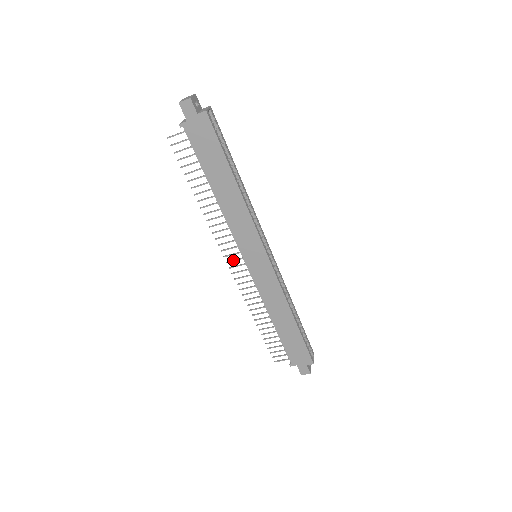
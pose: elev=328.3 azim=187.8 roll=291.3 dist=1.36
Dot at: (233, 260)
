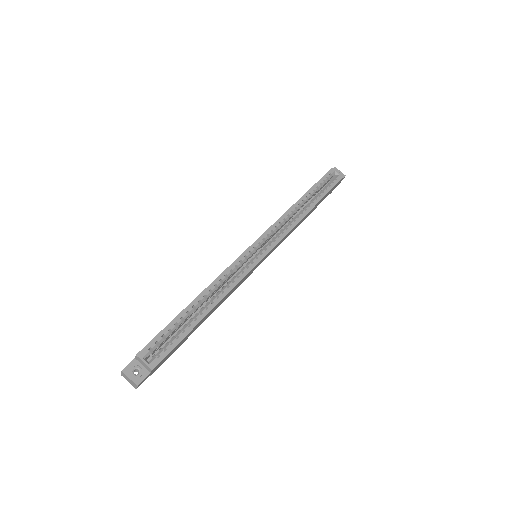
Dot at: occluded
